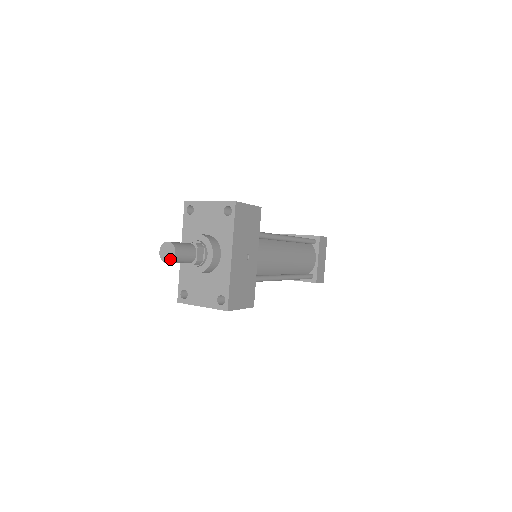
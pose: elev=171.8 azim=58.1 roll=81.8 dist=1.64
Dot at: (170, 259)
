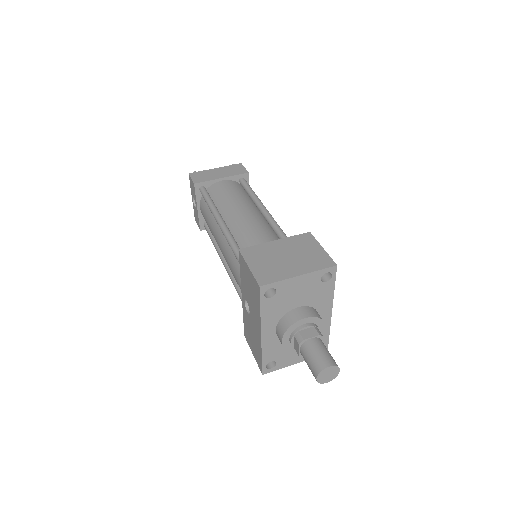
Dot at: (333, 378)
